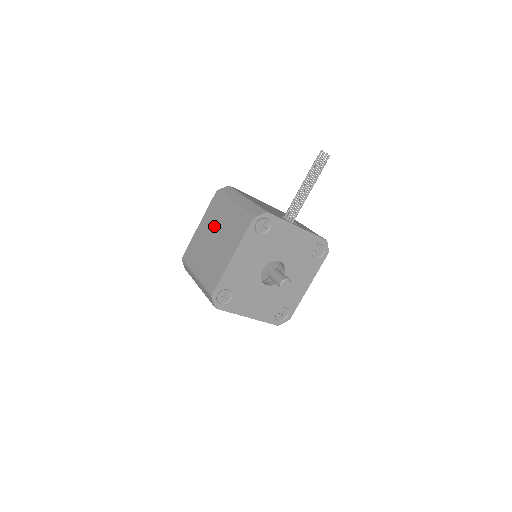
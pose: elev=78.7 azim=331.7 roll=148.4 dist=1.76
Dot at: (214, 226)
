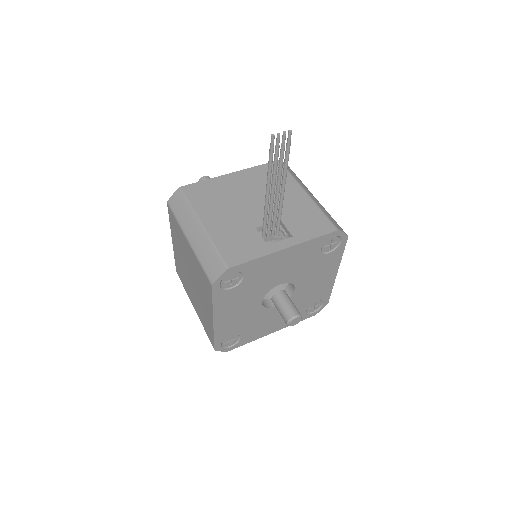
Dot at: (184, 257)
